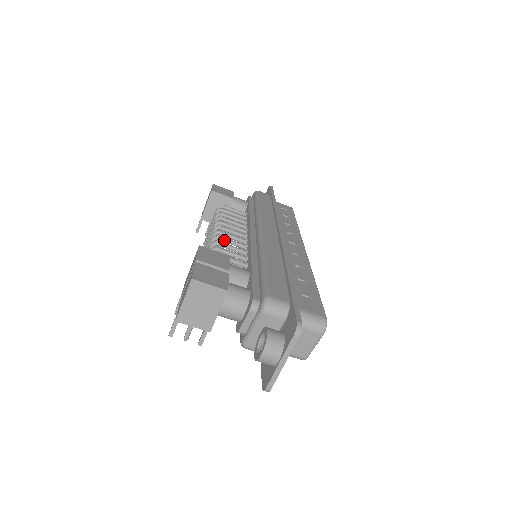
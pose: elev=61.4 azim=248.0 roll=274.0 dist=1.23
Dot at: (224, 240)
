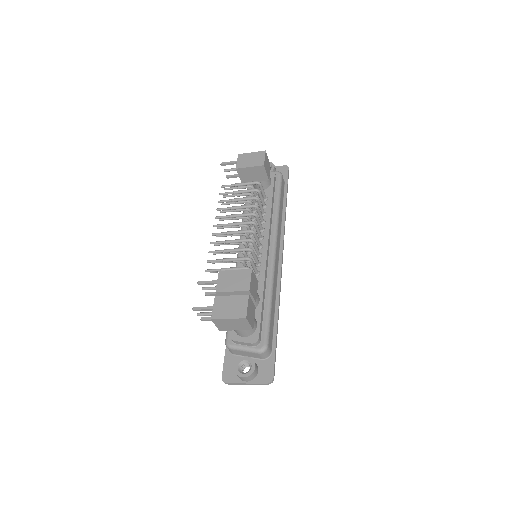
Dot at: (255, 246)
